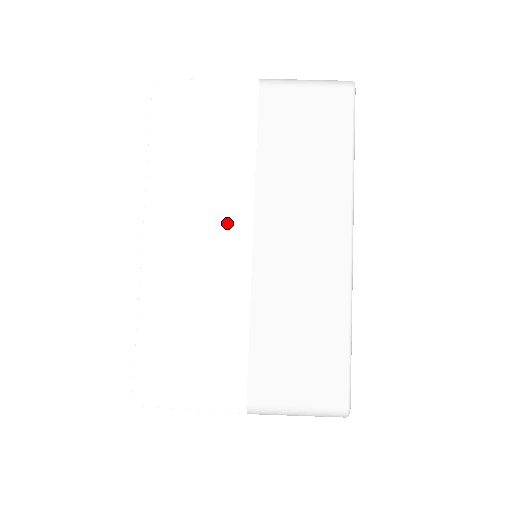
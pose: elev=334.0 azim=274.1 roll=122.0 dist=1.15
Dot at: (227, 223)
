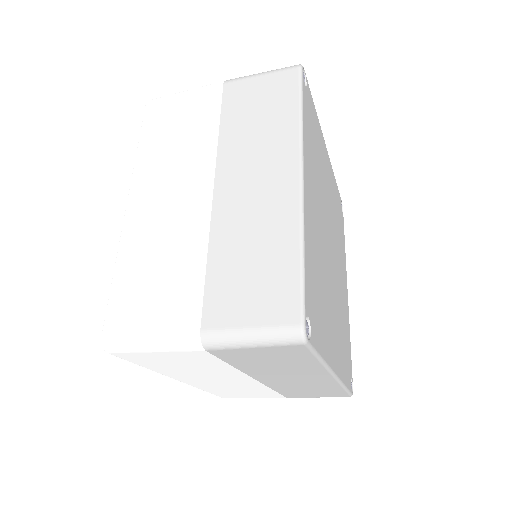
Dot at: (193, 183)
